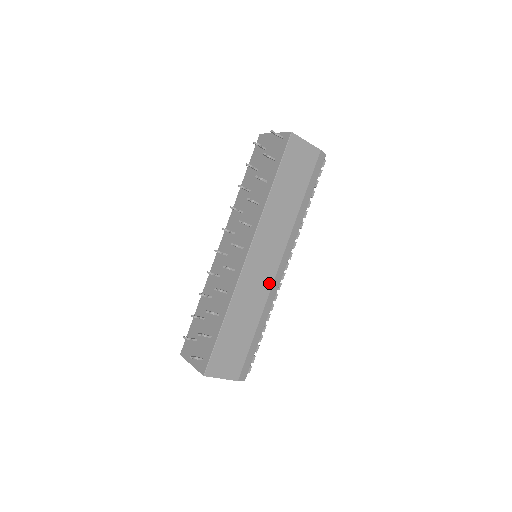
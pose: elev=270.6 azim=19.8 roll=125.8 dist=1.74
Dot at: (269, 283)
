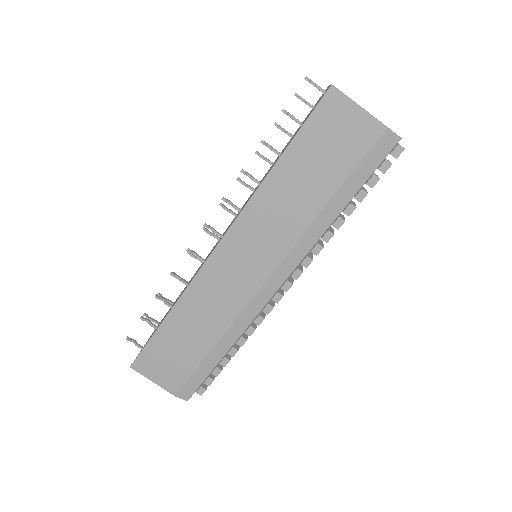
Dot at: (244, 298)
